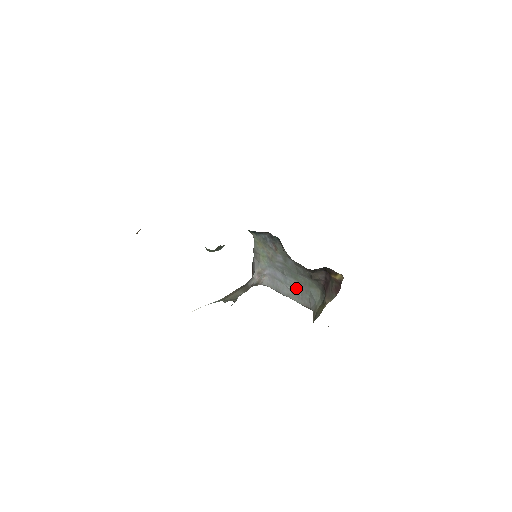
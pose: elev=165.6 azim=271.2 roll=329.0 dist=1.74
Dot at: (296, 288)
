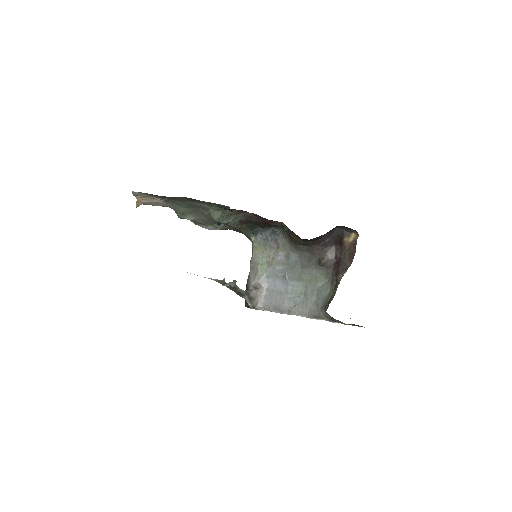
Dot at: (299, 294)
